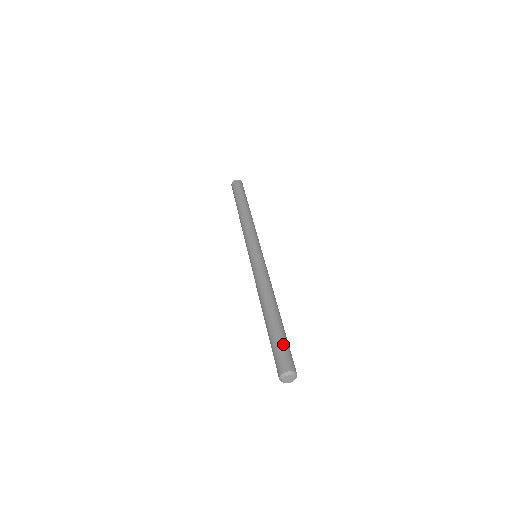
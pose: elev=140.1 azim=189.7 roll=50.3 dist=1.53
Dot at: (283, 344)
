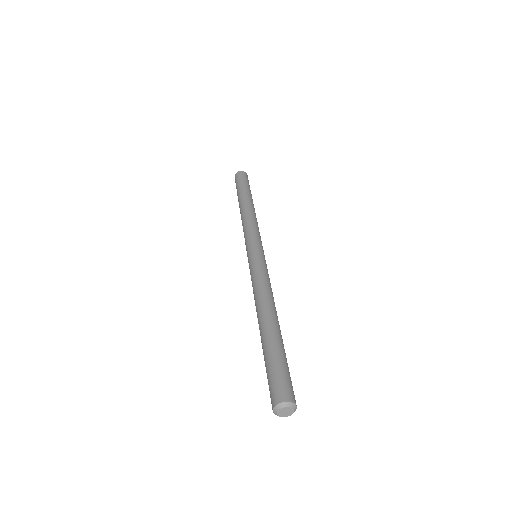
Dot at: (288, 368)
